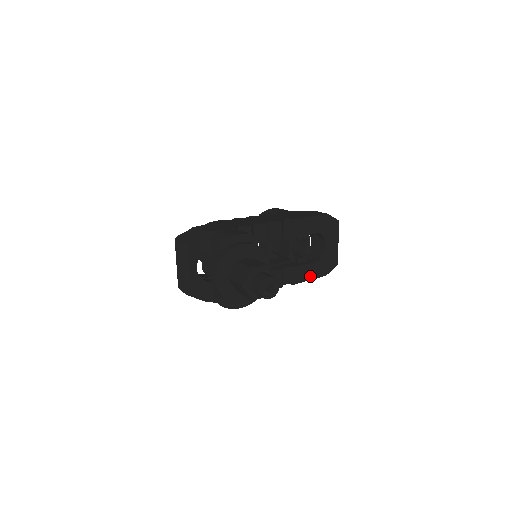
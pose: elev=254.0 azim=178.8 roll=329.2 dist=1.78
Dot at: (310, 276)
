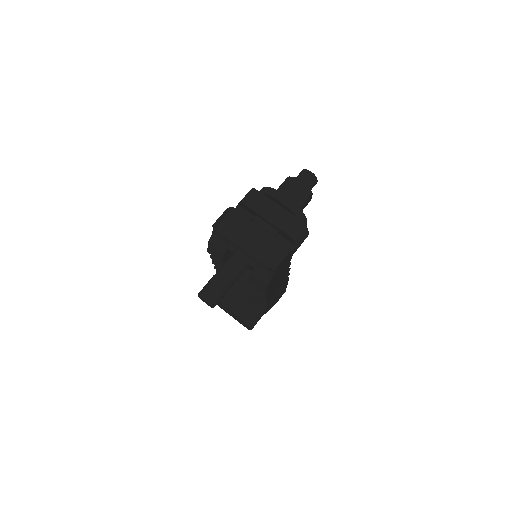
Dot at: occluded
